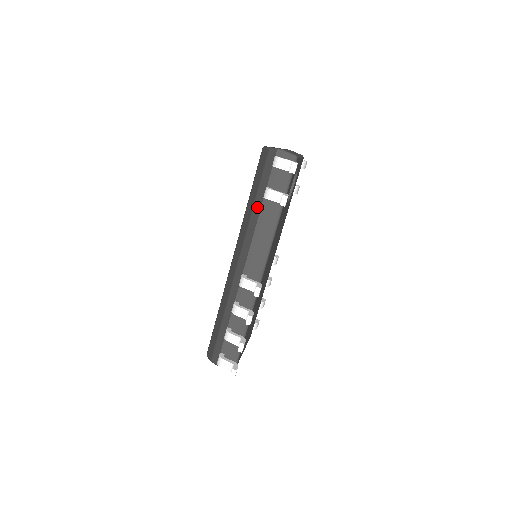
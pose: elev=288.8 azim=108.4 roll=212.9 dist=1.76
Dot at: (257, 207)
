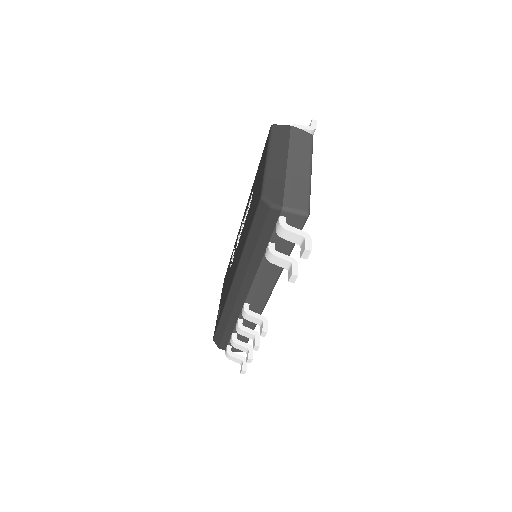
Dot at: (257, 257)
